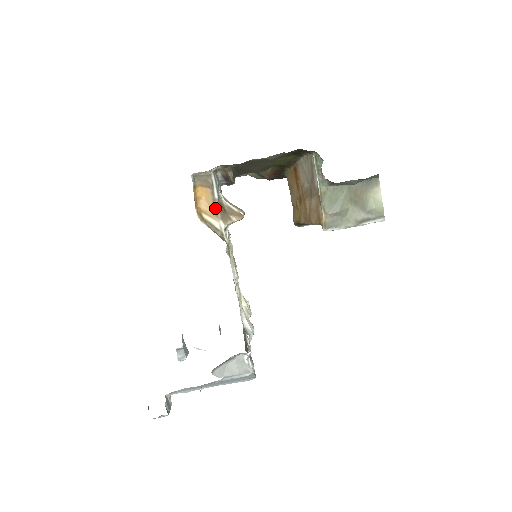
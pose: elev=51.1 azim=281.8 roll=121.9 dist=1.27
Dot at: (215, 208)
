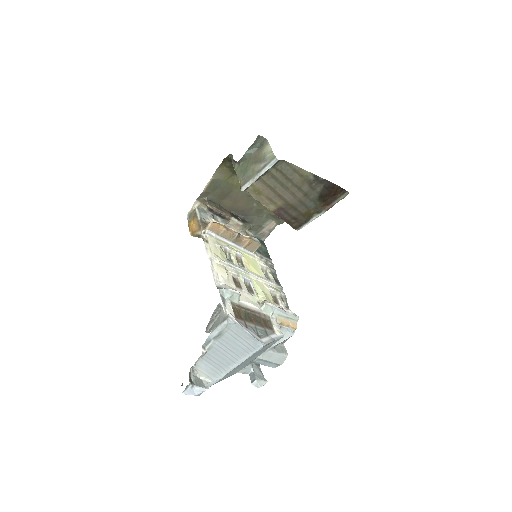
Dot at: (199, 225)
